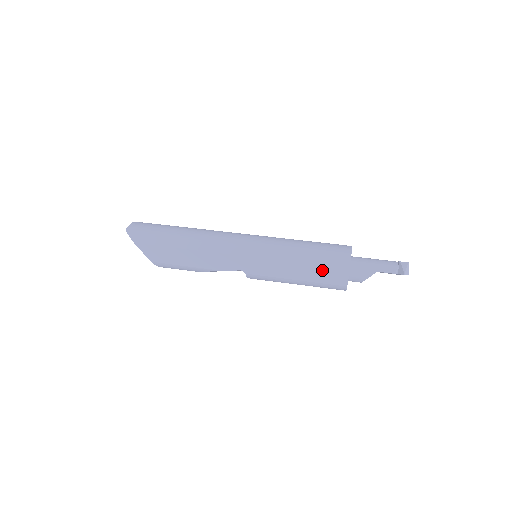
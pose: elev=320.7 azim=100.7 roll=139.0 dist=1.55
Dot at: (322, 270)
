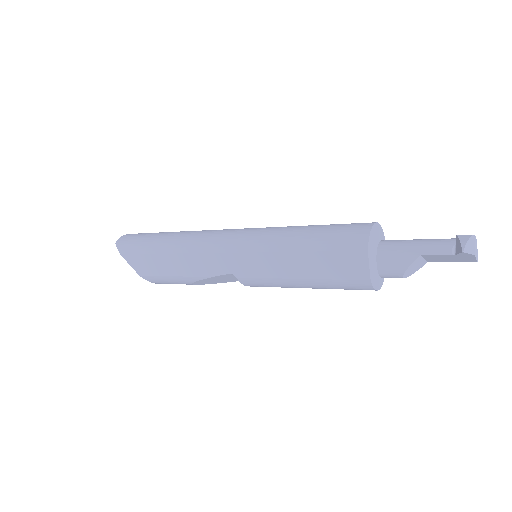
Dot at: (329, 258)
